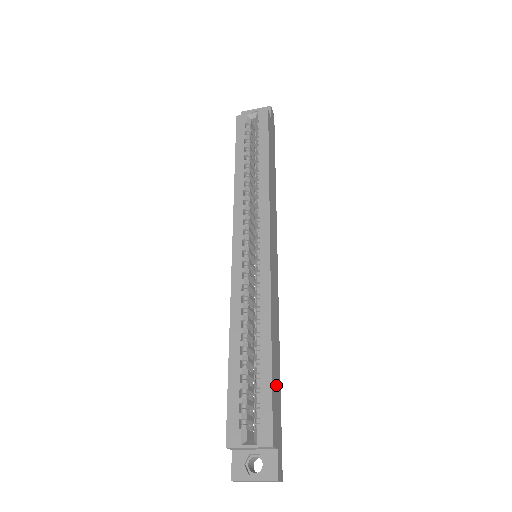
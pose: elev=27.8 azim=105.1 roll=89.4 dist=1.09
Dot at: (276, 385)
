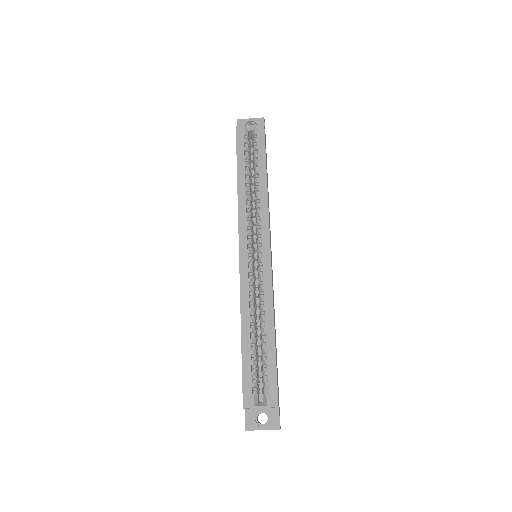
Dot at: (276, 361)
